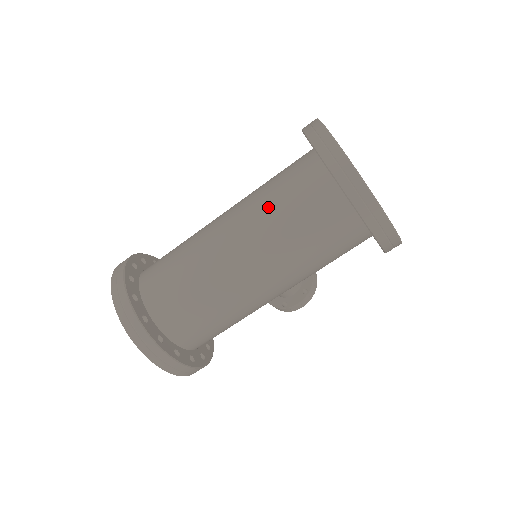
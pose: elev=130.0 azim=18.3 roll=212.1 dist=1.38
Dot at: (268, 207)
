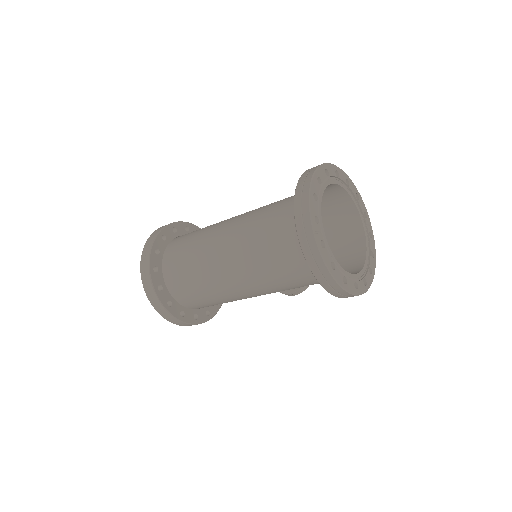
Dot at: (256, 238)
